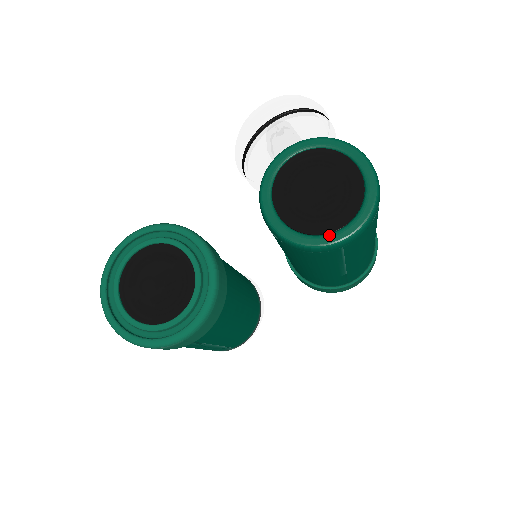
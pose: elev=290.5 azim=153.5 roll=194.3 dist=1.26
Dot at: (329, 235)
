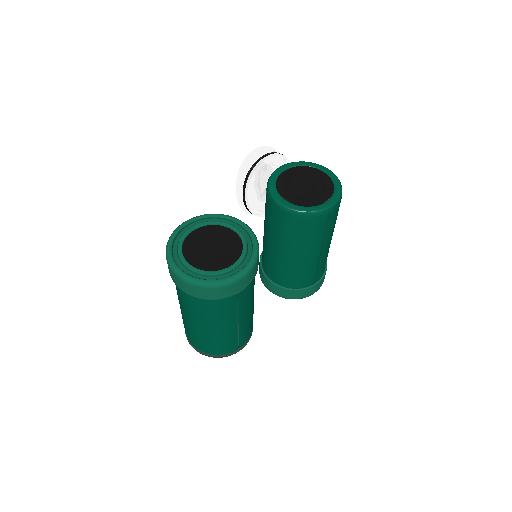
Dot at: (321, 205)
